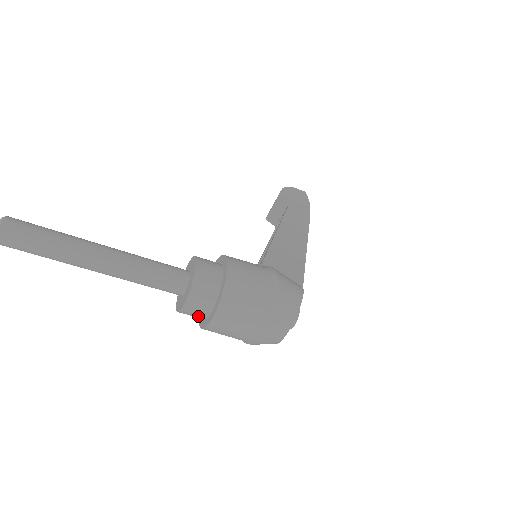
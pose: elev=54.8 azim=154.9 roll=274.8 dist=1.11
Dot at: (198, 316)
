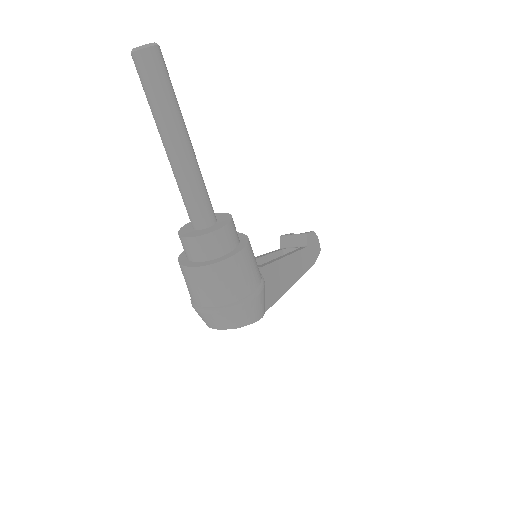
Dot at: (188, 253)
